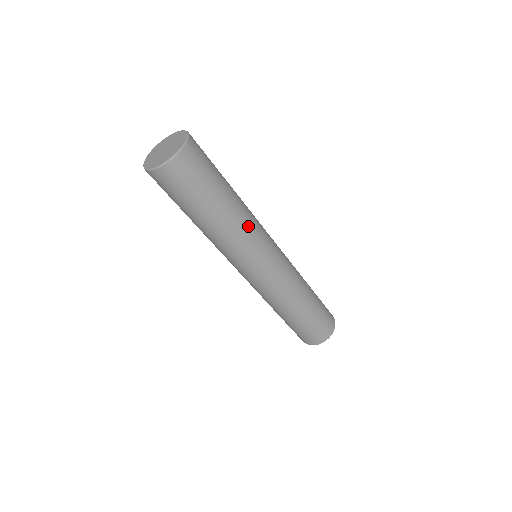
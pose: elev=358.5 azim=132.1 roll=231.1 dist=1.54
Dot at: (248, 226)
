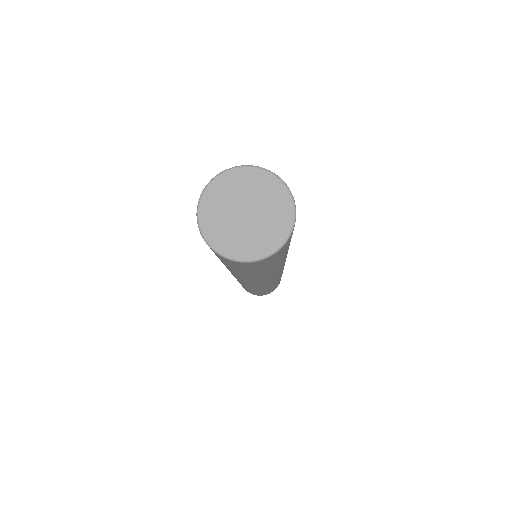
Dot at: occluded
